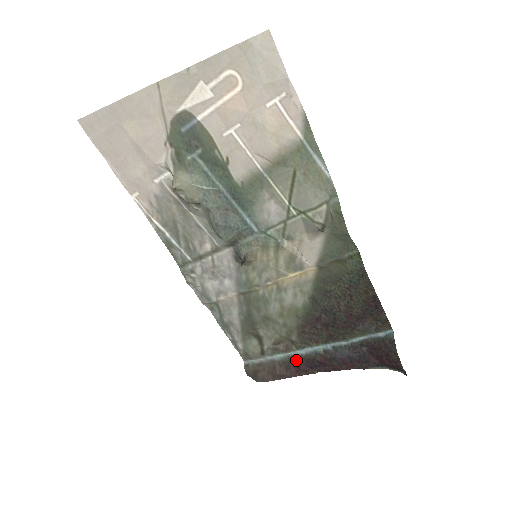
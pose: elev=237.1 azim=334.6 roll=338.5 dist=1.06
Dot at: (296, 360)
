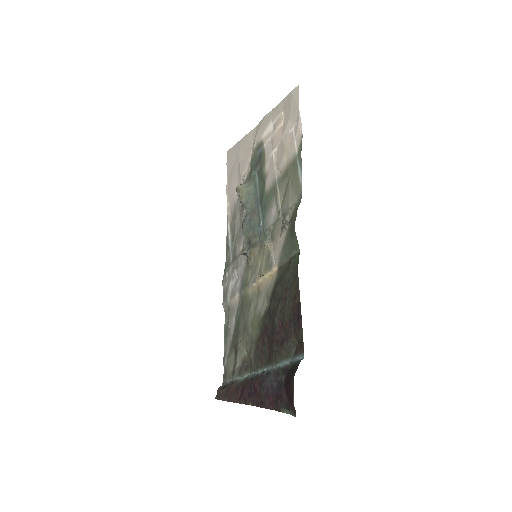
Dot at: (245, 383)
